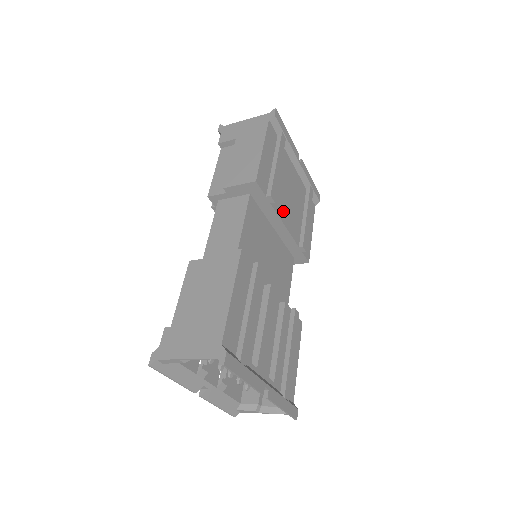
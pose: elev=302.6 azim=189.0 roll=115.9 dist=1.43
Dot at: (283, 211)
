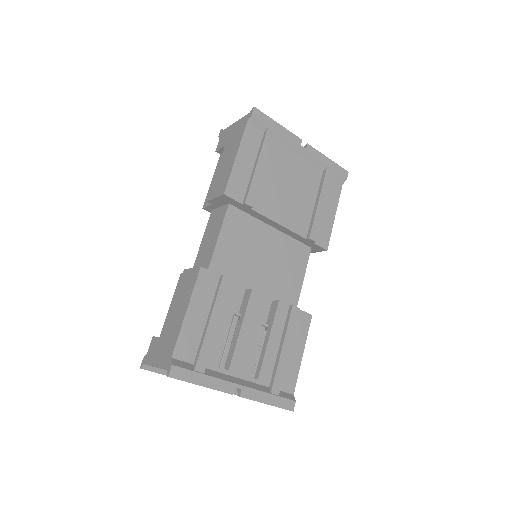
Dot at: (275, 209)
